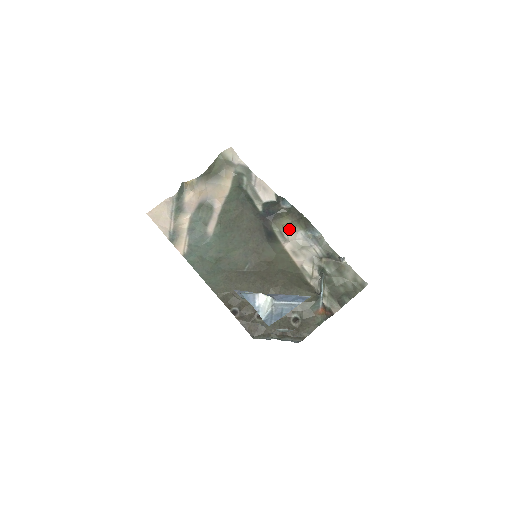
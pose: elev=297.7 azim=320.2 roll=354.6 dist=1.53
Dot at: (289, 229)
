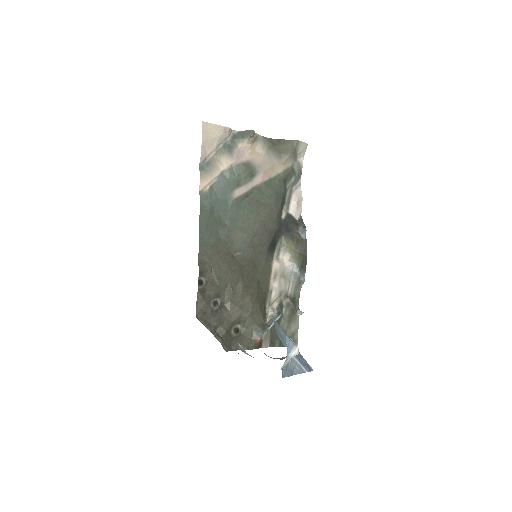
Dot at: (289, 254)
